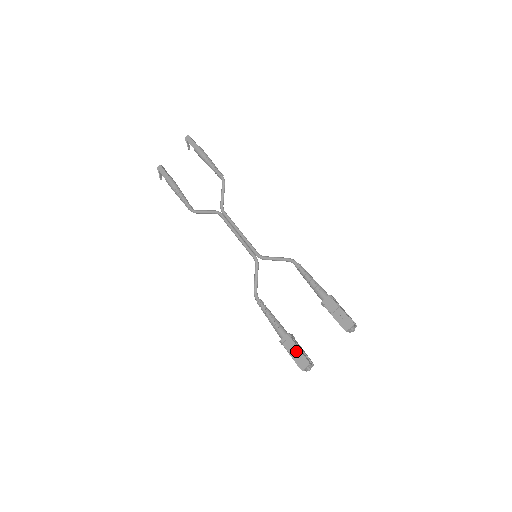
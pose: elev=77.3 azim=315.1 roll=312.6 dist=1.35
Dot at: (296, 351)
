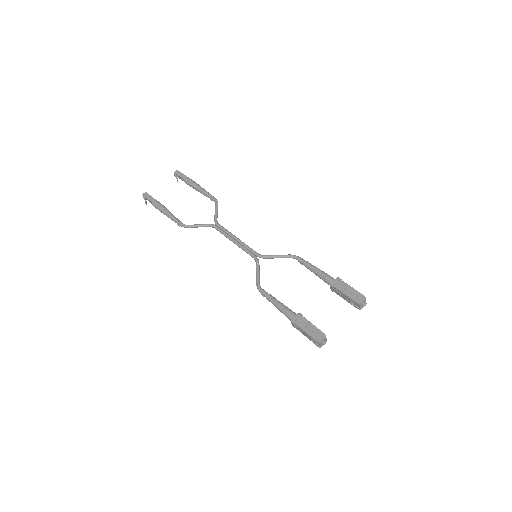
Dot at: (310, 326)
